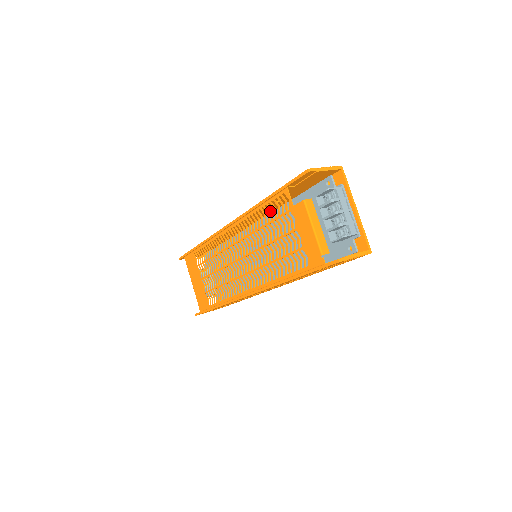
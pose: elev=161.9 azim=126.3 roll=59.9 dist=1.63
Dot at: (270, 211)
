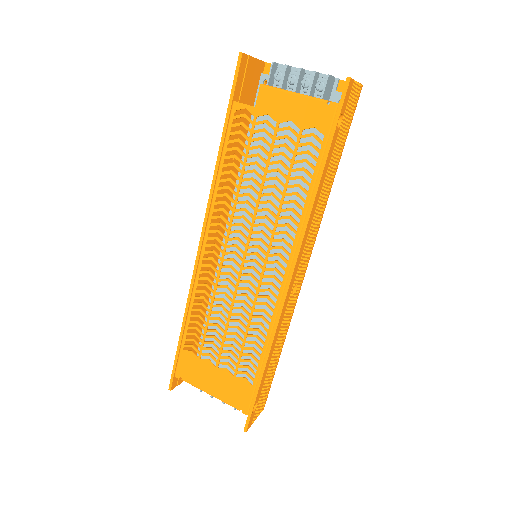
Dot at: (231, 195)
